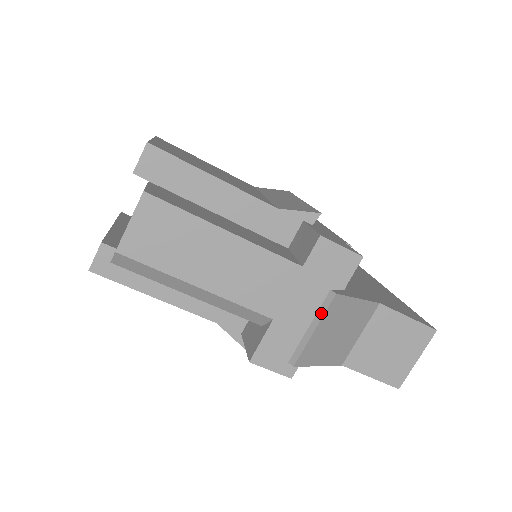
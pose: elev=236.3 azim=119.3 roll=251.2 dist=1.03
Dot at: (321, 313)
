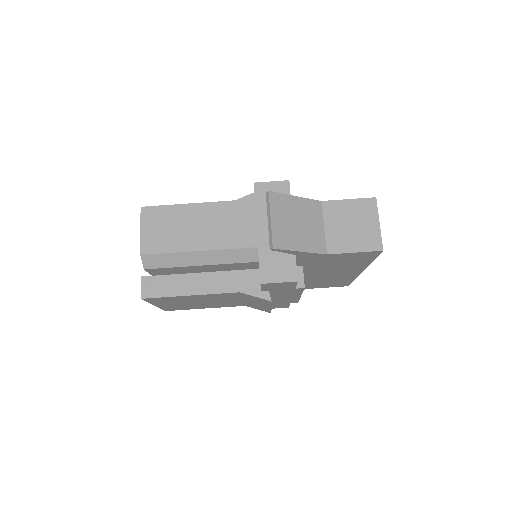
Dot at: (268, 208)
